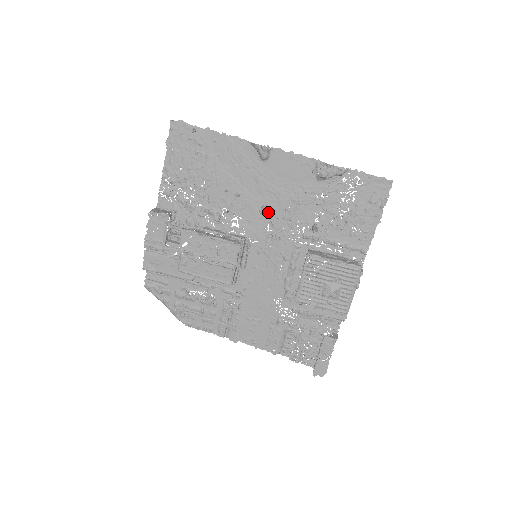
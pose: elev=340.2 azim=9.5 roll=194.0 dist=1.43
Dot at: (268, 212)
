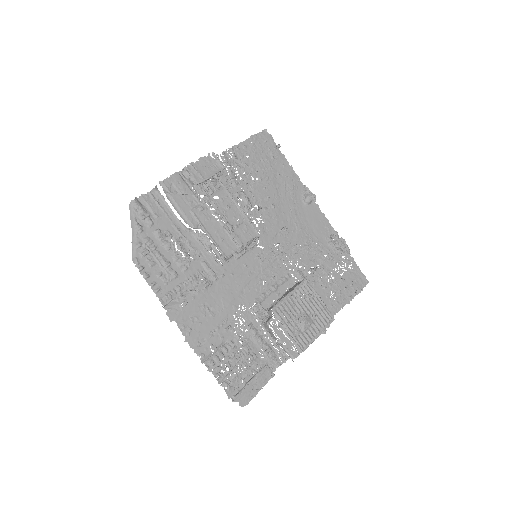
Dot at: (285, 235)
